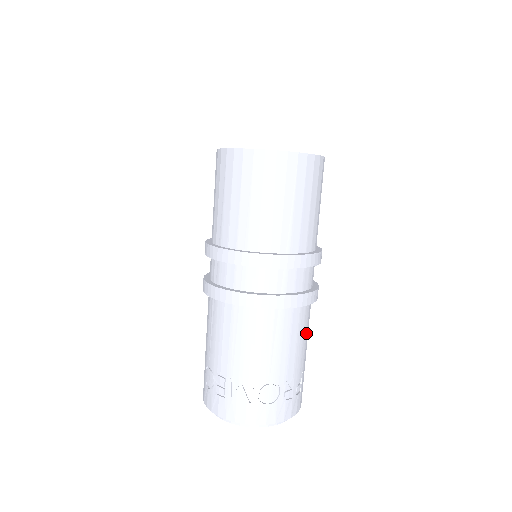
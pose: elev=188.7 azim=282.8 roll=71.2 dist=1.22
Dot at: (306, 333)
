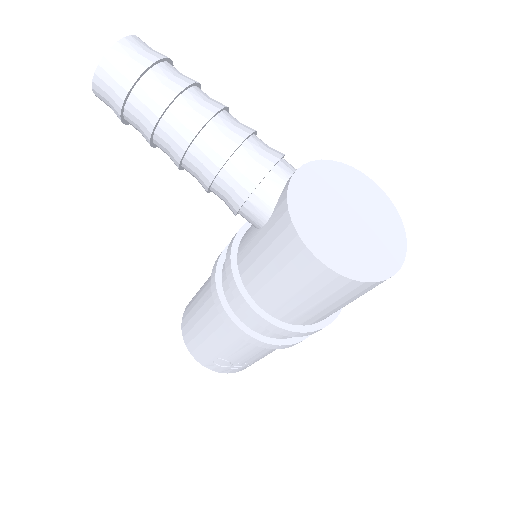
Dot at: occluded
